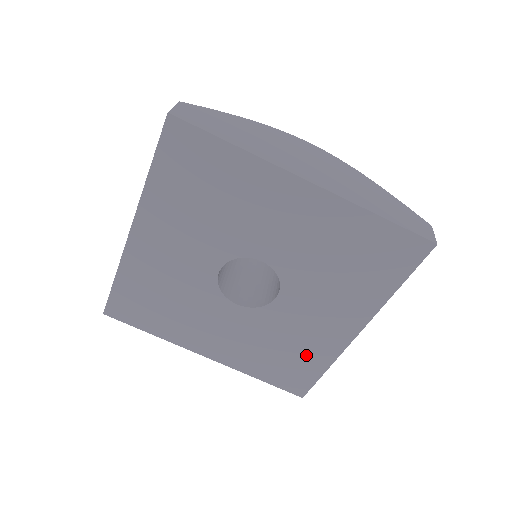
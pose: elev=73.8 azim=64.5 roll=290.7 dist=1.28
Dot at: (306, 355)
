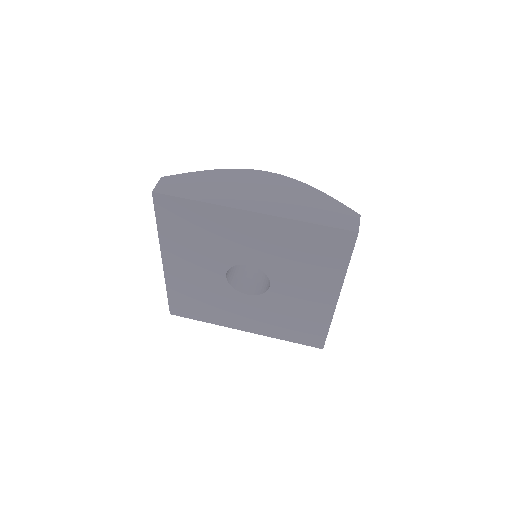
Dot at: (310, 320)
